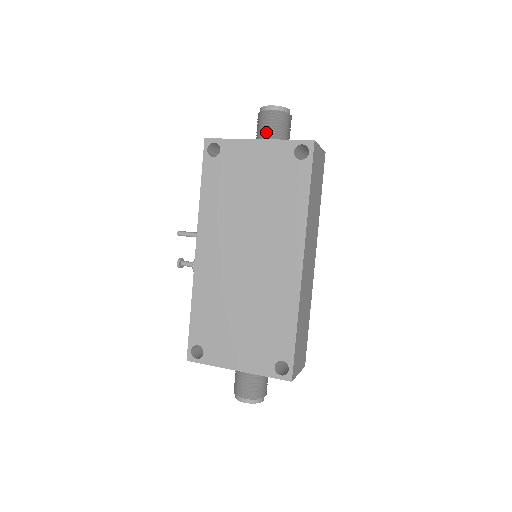
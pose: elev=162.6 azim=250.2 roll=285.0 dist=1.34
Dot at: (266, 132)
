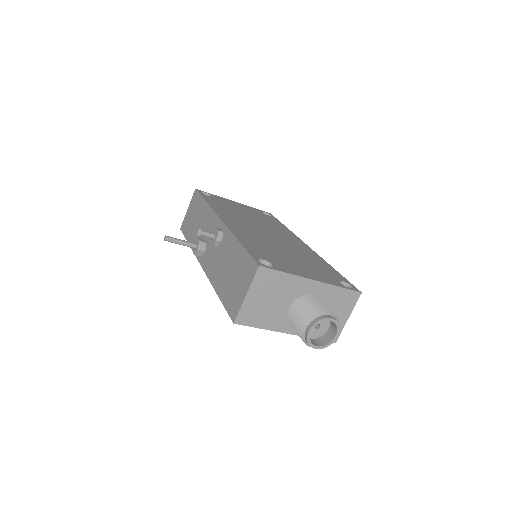
Dot at: occluded
